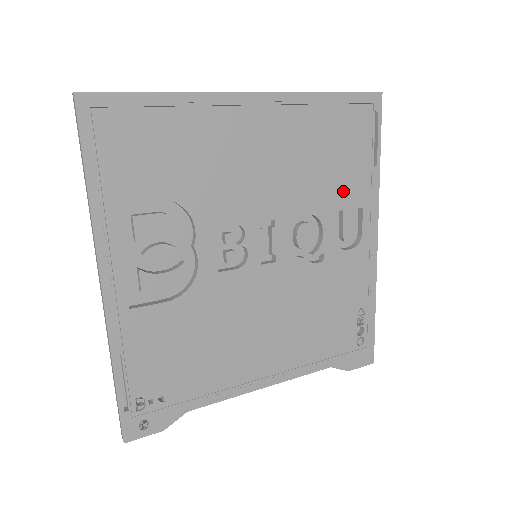
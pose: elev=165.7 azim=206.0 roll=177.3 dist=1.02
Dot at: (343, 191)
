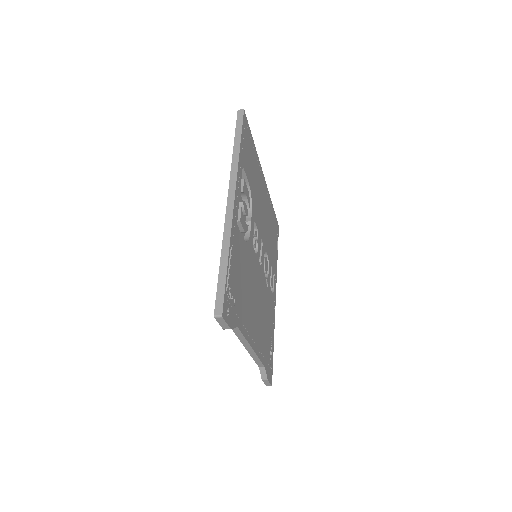
Dot at: (272, 257)
